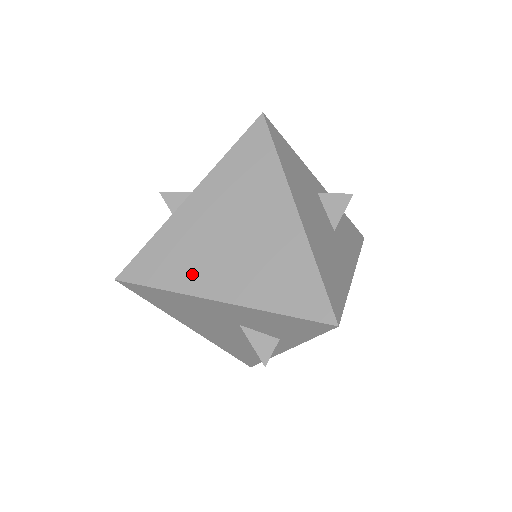
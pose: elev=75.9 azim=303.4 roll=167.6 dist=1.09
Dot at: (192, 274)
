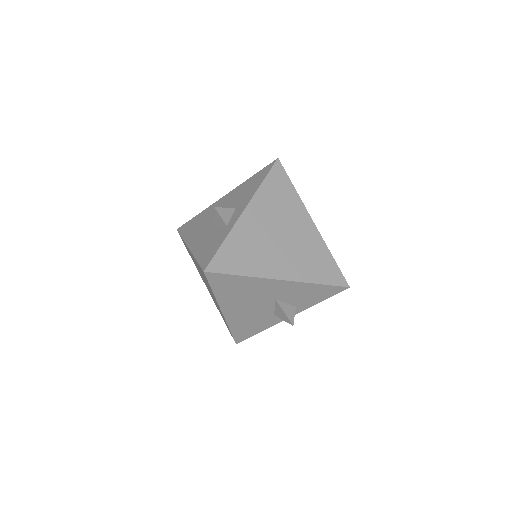
Dot at: (260, 263)
